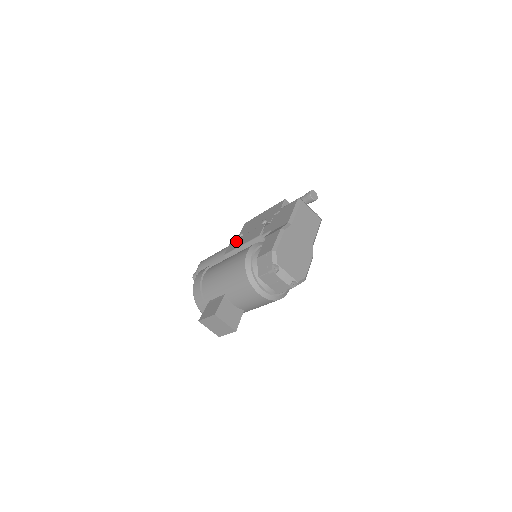
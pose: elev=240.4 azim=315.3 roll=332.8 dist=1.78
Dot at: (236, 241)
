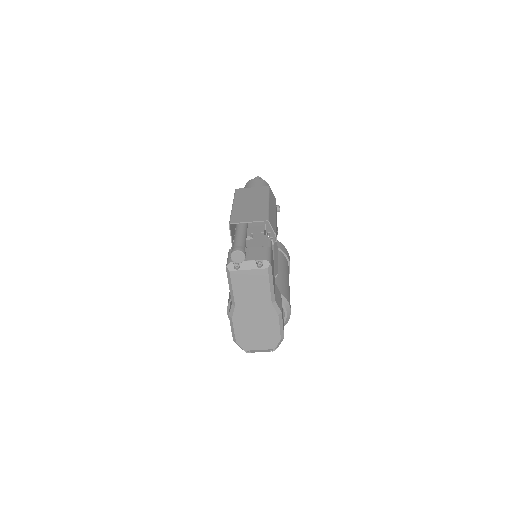
Dot at: occluded
